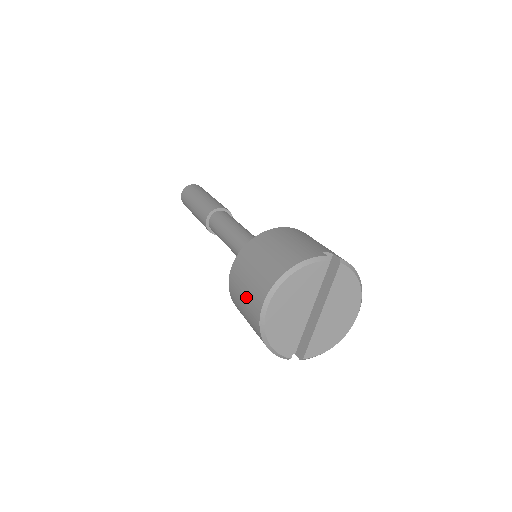
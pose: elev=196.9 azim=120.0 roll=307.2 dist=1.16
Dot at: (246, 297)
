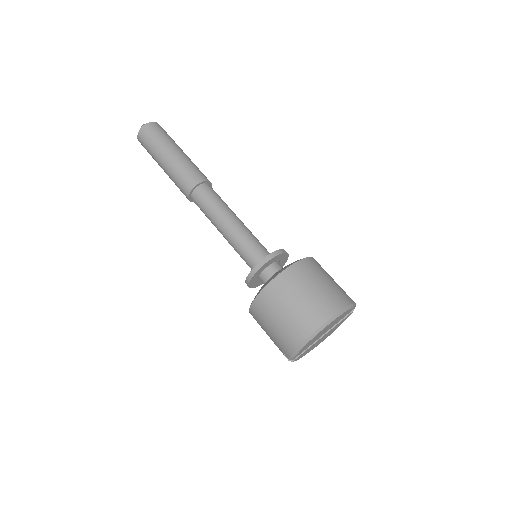
Dot at: (301, 306)
